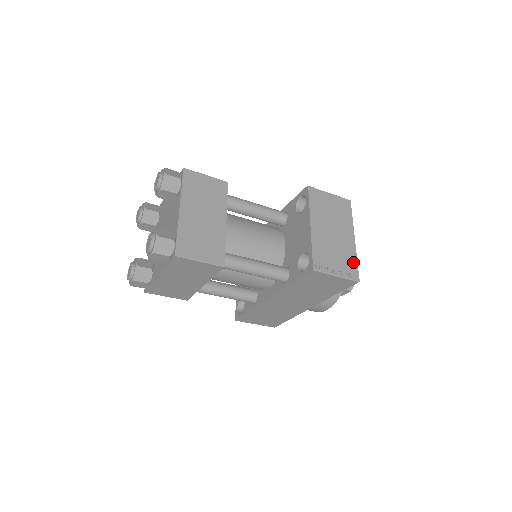
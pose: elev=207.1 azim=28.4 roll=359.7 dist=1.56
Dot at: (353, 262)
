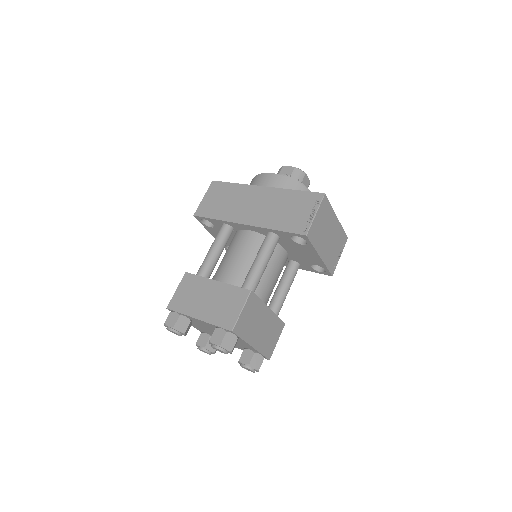
Dot at: (342, 234)
